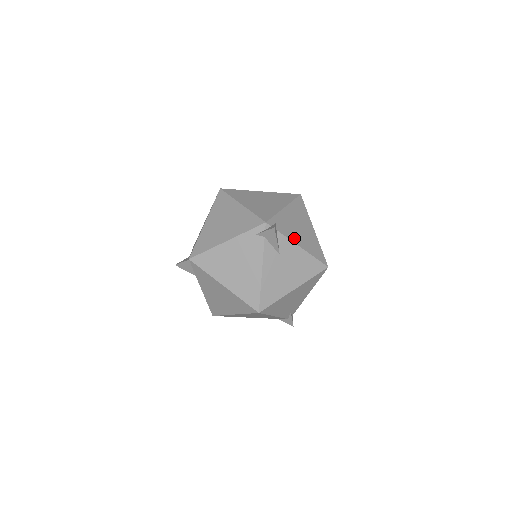
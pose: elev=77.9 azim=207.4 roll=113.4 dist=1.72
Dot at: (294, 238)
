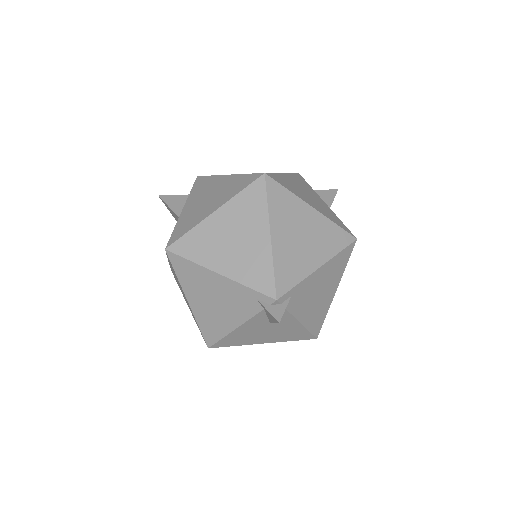
Dot at: (301, 312)
